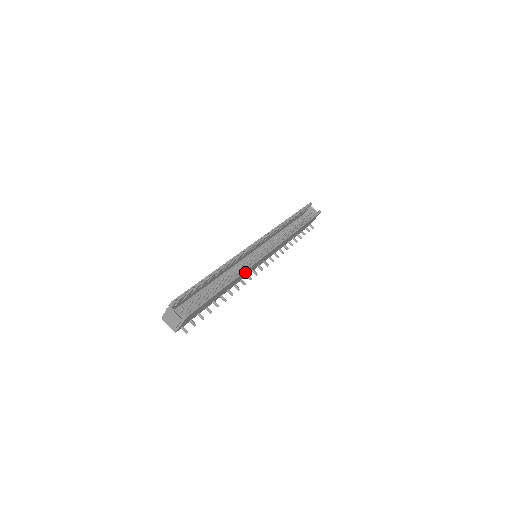
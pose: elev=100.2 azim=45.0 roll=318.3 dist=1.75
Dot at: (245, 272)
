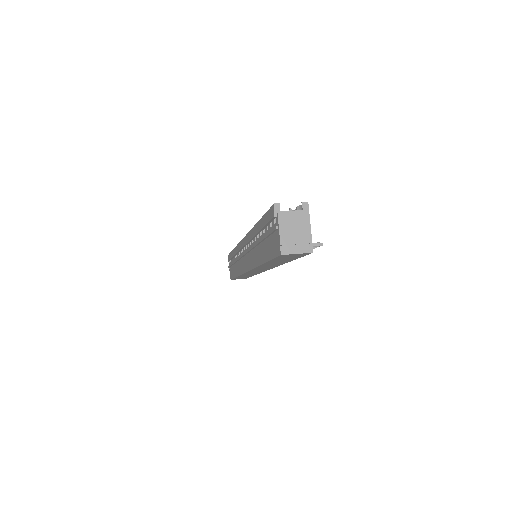
Dot at: occluded
